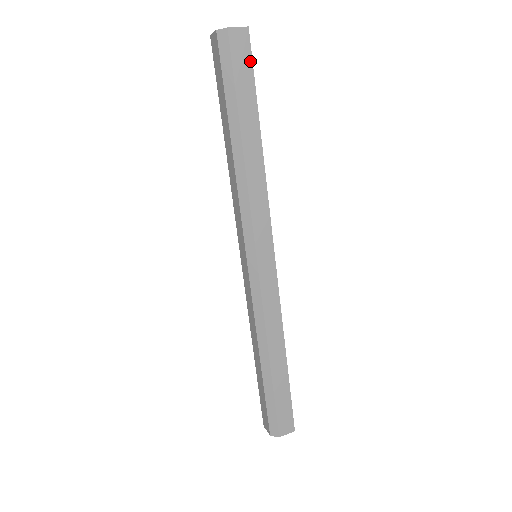
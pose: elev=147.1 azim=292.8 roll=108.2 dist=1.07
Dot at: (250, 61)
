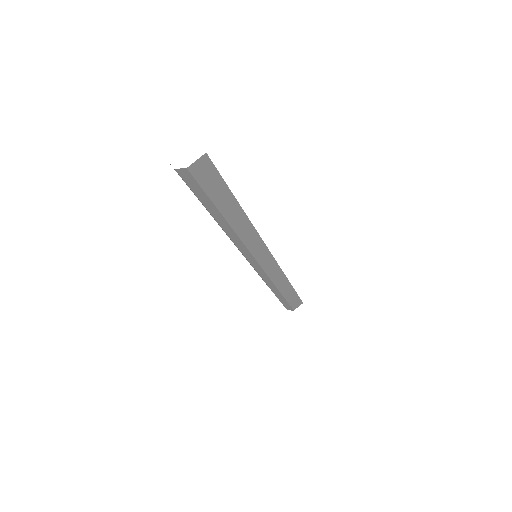
Dot at: (216, 173)
